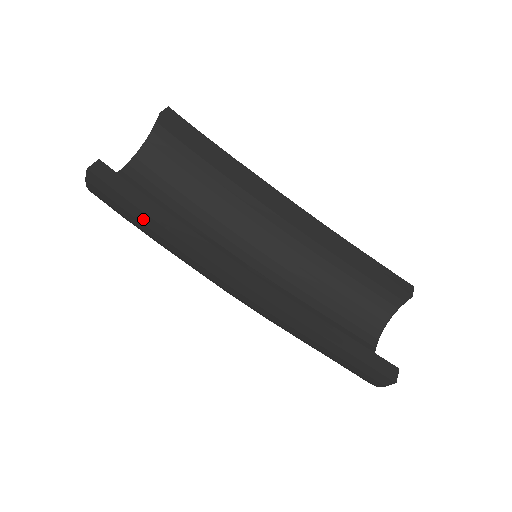
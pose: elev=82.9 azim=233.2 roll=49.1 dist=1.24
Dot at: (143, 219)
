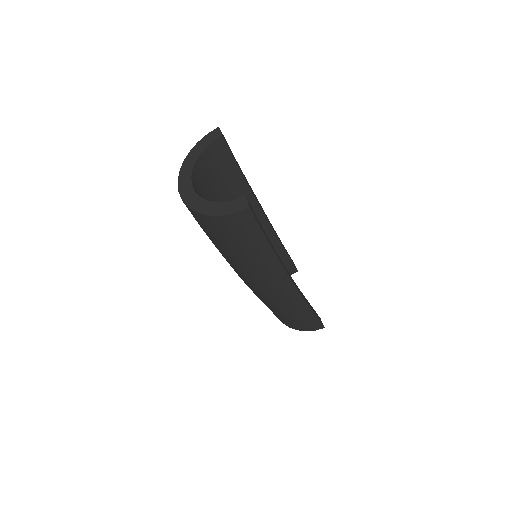
Dot at: (261, 245)
